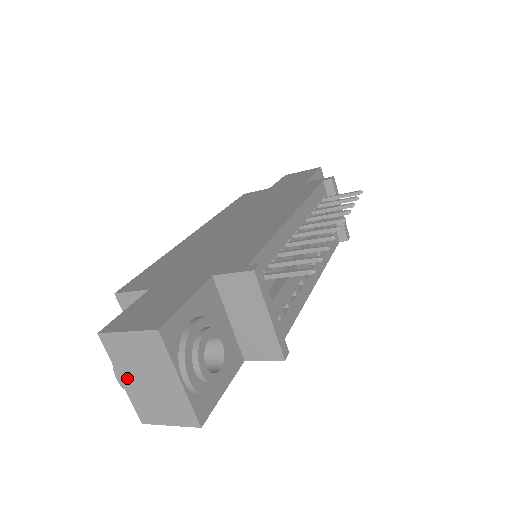
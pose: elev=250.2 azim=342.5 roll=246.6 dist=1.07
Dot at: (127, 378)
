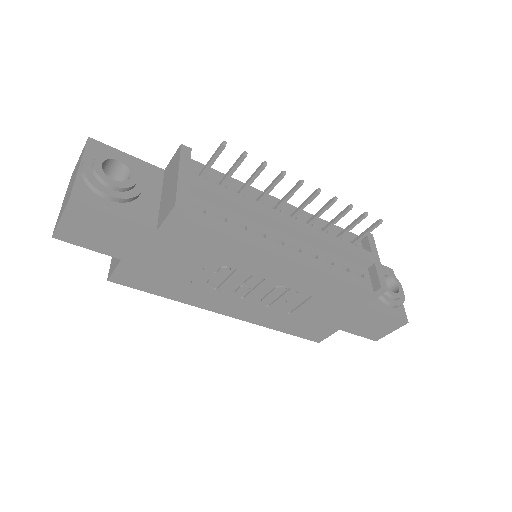
Dot at: occluded
